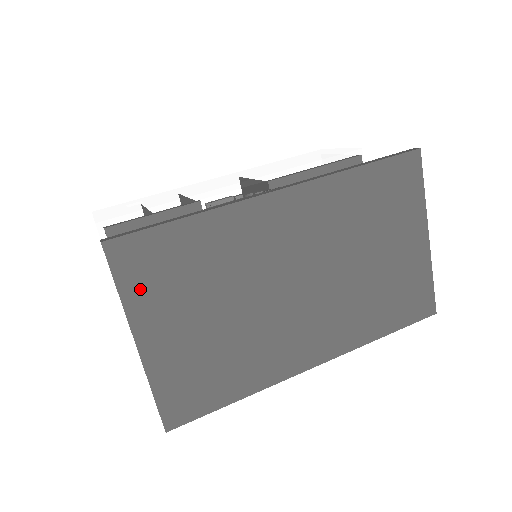
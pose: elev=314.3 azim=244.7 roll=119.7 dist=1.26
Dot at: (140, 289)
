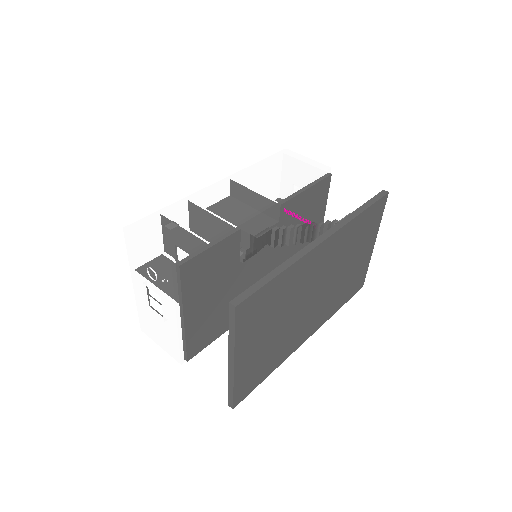
Dot at: (246, 329)
